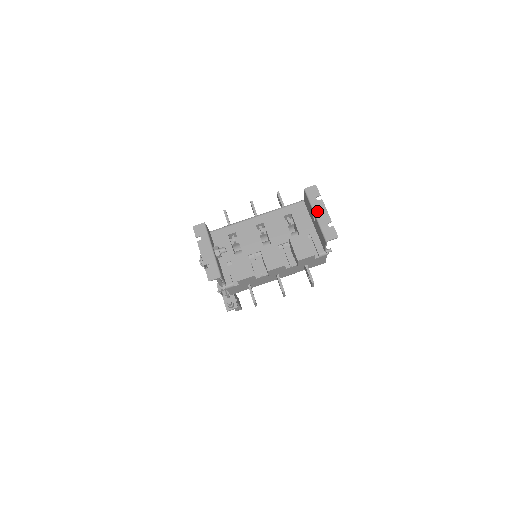
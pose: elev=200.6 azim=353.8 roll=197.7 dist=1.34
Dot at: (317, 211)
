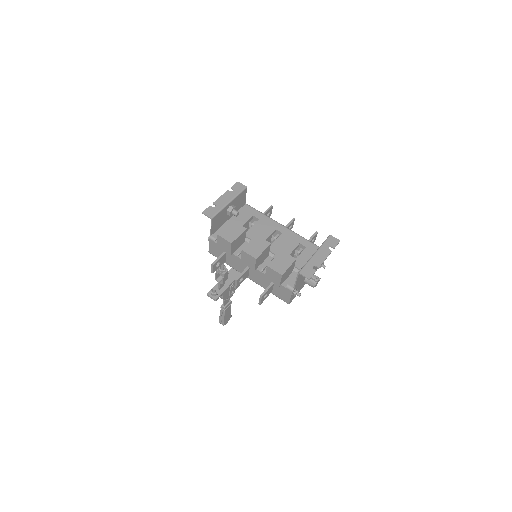
Dot at: (319, 253)
